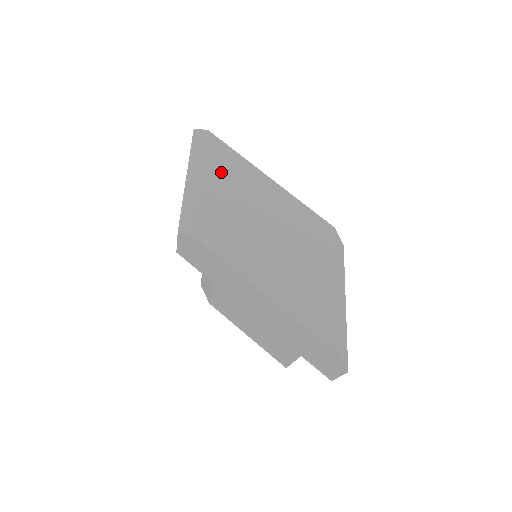
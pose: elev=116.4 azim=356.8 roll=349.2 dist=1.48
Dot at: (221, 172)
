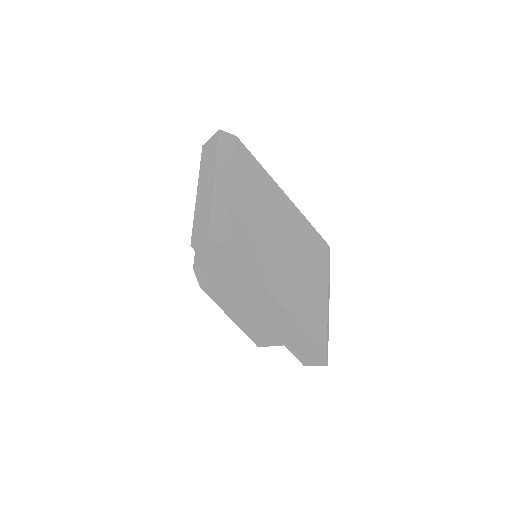
Dot at: (248, 183)
